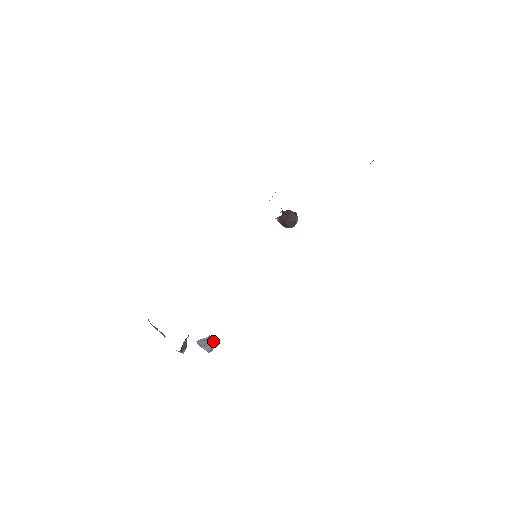
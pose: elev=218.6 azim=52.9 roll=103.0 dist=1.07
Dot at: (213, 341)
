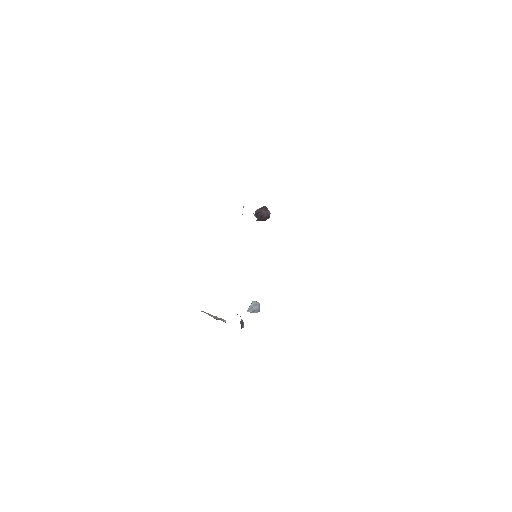
Dot at: (257, 305)
